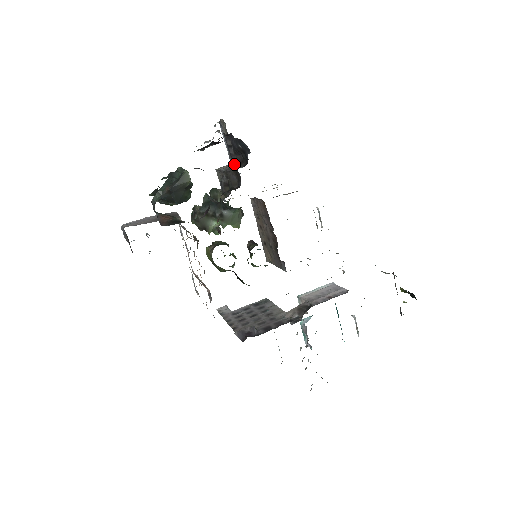
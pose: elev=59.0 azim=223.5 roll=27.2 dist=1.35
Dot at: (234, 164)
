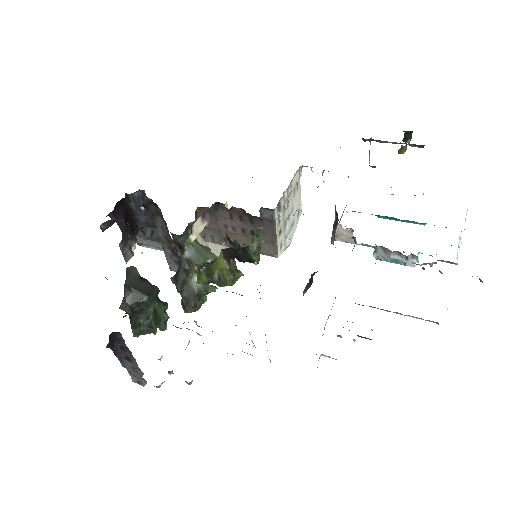
Dot at: occluded
